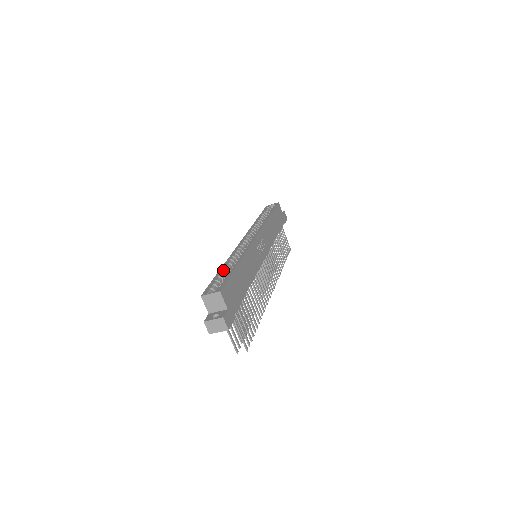
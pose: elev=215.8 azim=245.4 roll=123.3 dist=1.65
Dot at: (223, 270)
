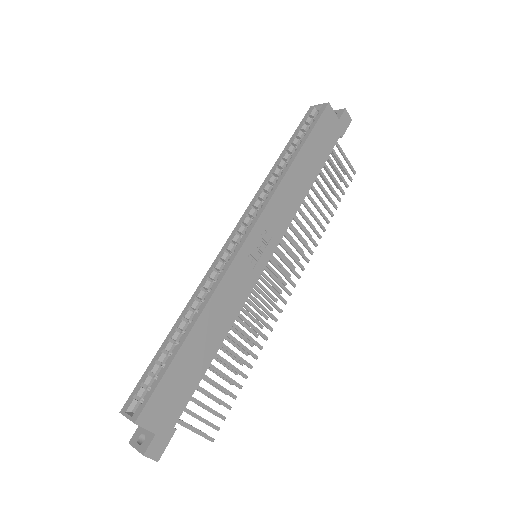
Dot at: (168, 342)
